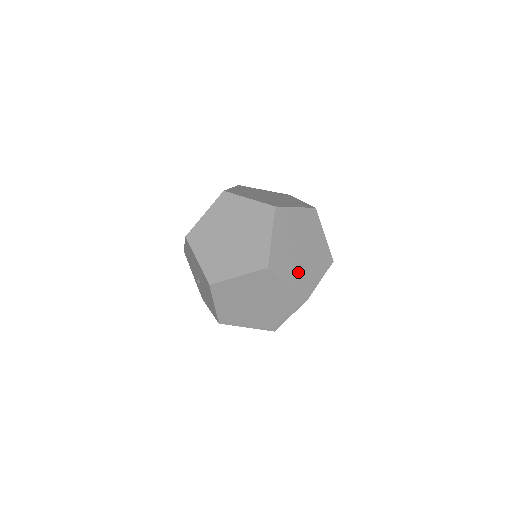
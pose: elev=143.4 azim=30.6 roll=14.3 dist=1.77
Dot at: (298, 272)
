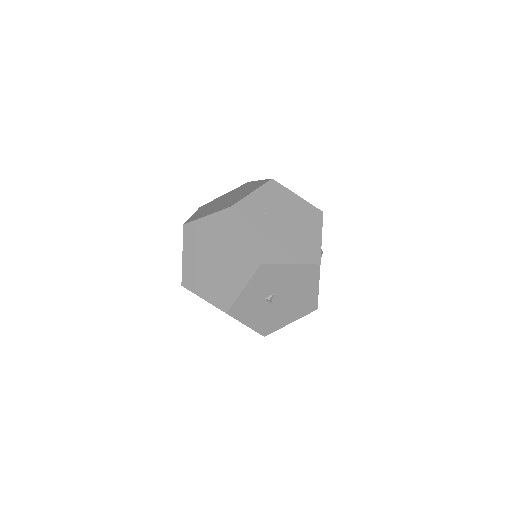
Dot at: (265, 236)
